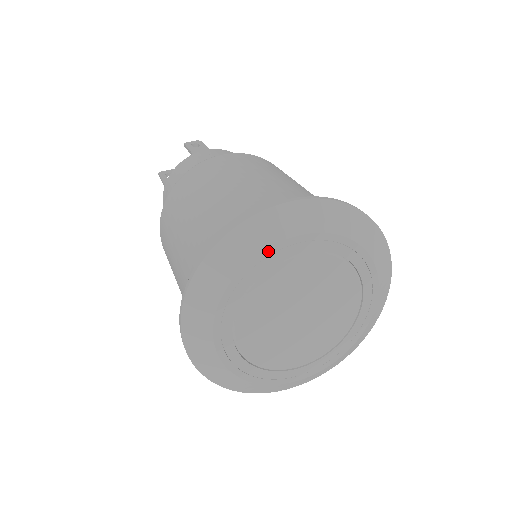
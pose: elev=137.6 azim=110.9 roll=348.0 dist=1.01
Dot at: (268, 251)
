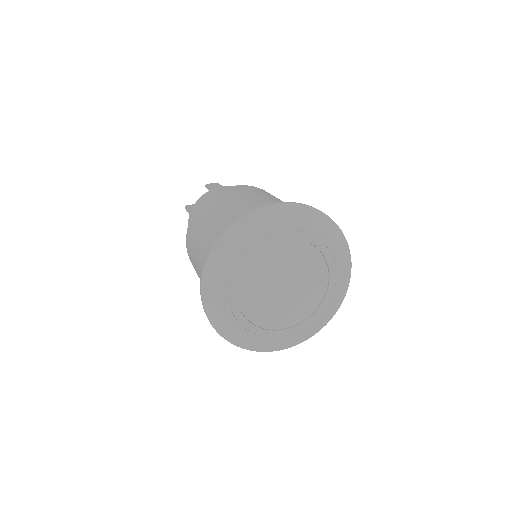
Dot at: (260, 235)
